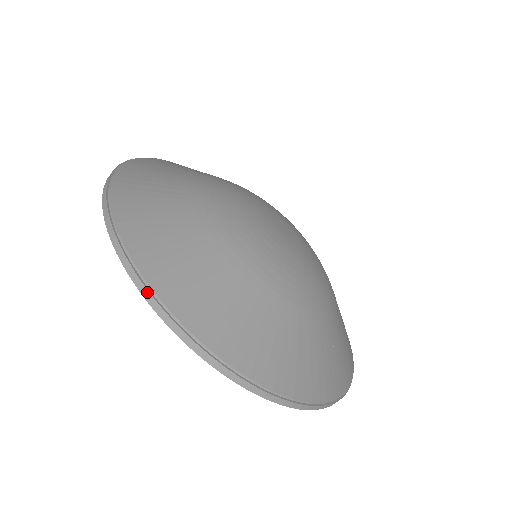
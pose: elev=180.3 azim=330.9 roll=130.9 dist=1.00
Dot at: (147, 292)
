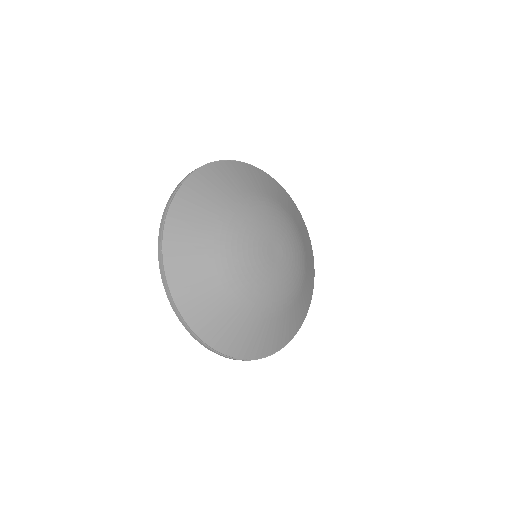
Dot at: (186, 327)
